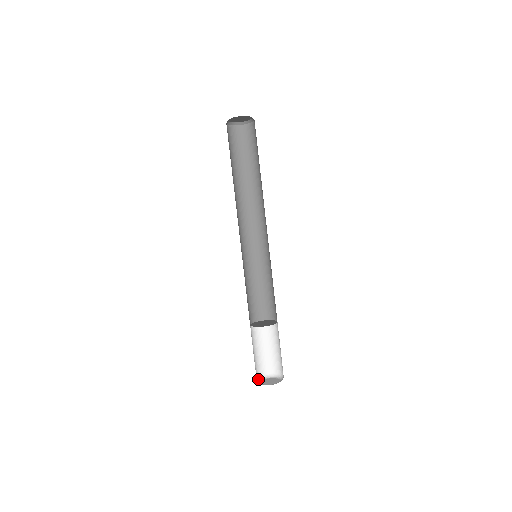
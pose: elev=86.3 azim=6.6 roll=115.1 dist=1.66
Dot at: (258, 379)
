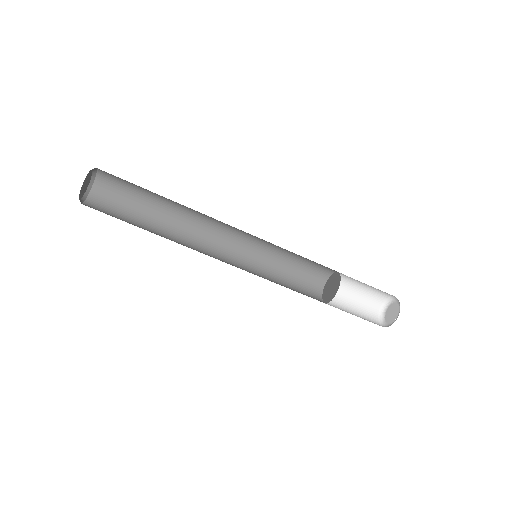
Dot at: occluded
